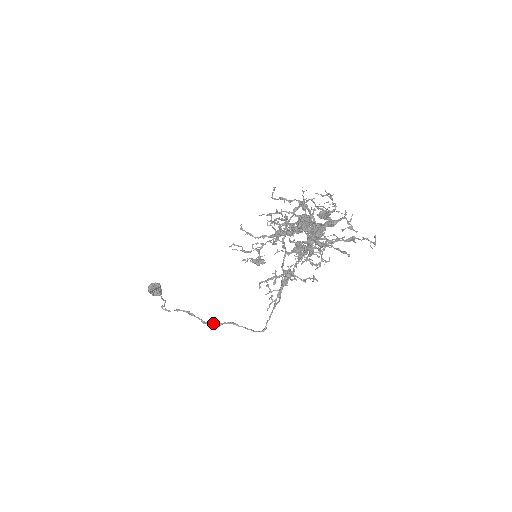
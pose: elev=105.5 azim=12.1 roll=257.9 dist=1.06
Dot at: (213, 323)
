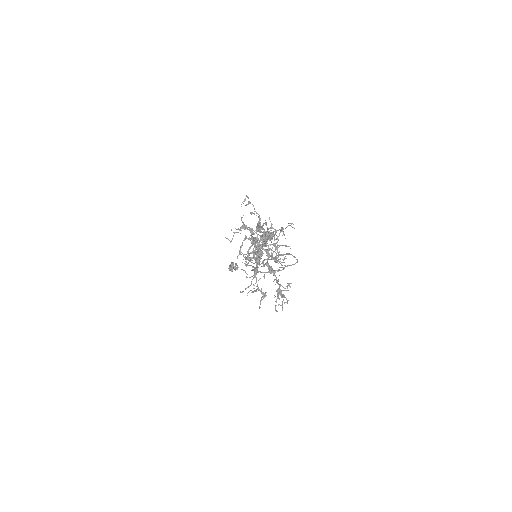
Dot at: occluded
